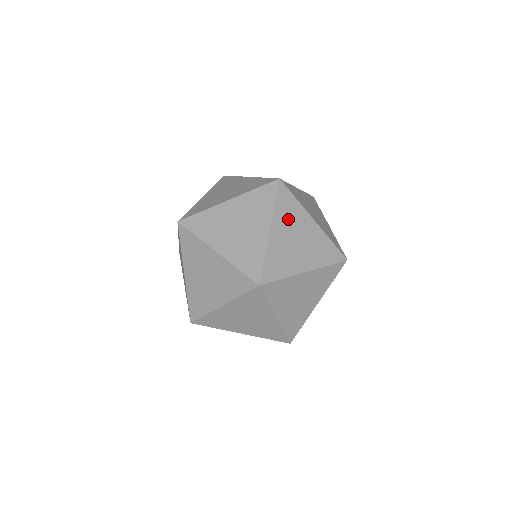
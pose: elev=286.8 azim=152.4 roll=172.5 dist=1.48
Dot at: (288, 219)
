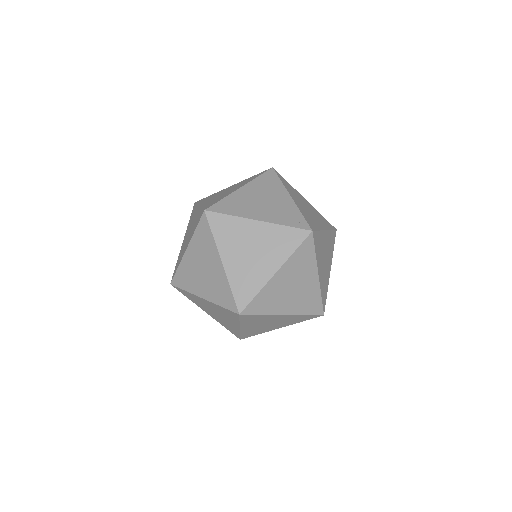
Dot at: (232, 239)
